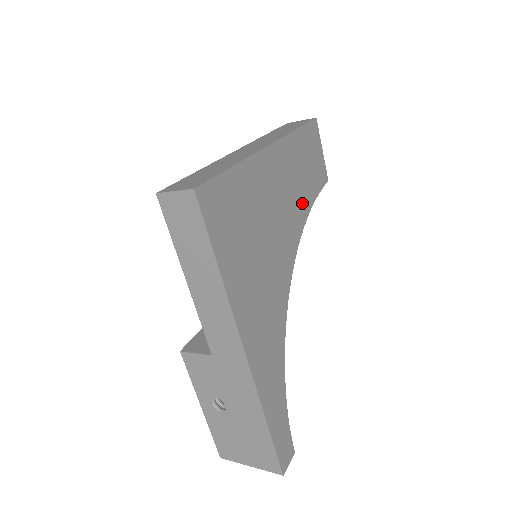
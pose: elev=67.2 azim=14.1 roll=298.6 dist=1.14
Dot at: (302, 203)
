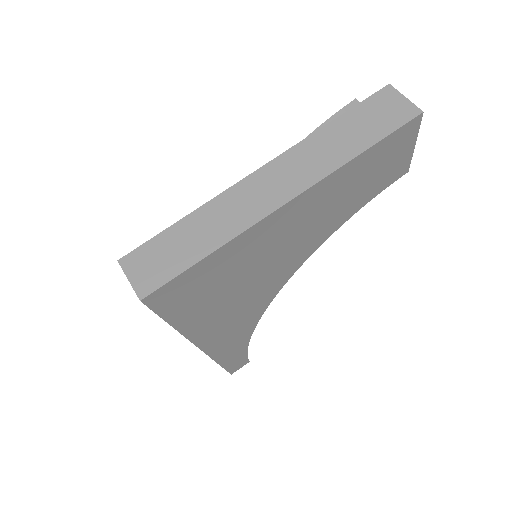
Dot at: (335, 220)
